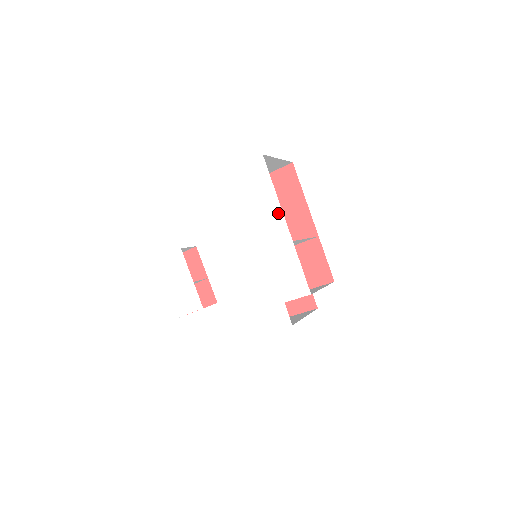
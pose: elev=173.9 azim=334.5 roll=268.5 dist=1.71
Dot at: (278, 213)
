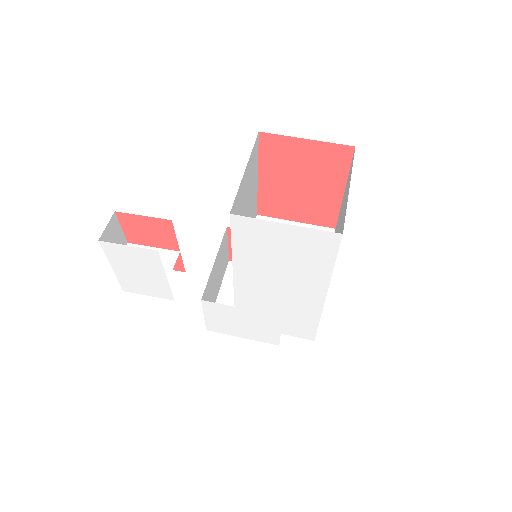
Dot at: (322, 286)
